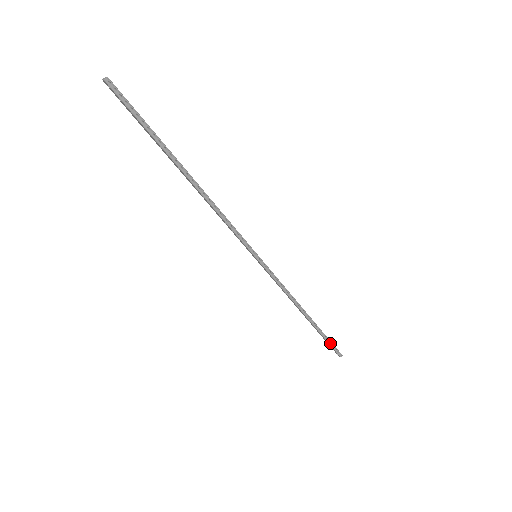
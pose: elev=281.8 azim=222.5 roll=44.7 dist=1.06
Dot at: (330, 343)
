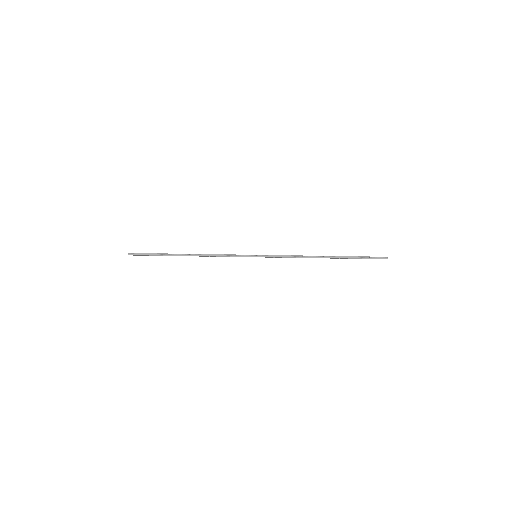
Dot at: (365, 258)
